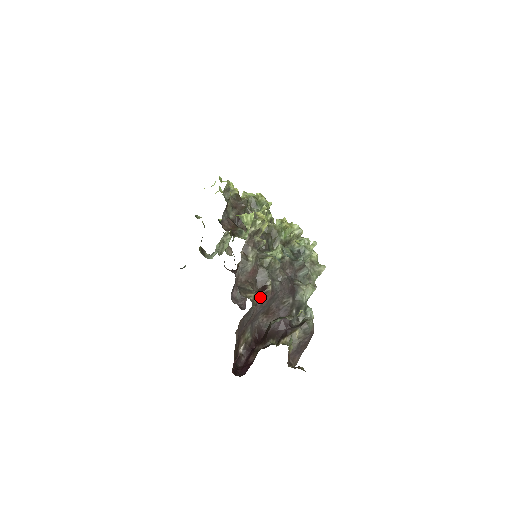
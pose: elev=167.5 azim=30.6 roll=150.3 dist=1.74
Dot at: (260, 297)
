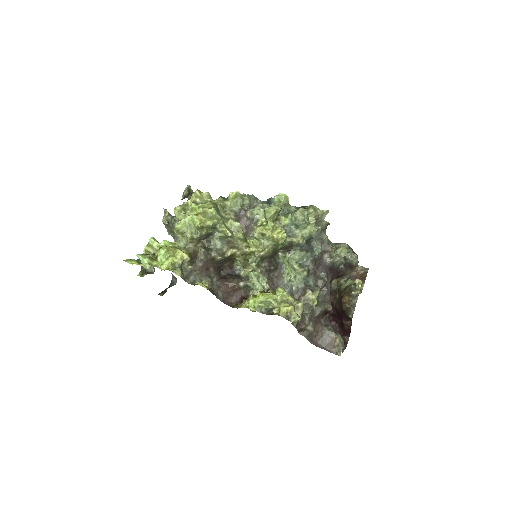
Dot at: occluded
